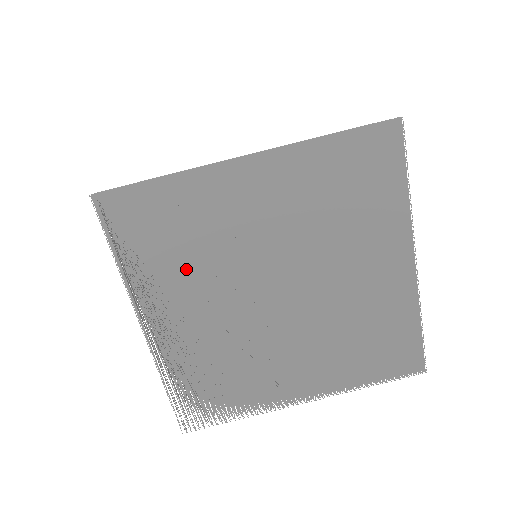
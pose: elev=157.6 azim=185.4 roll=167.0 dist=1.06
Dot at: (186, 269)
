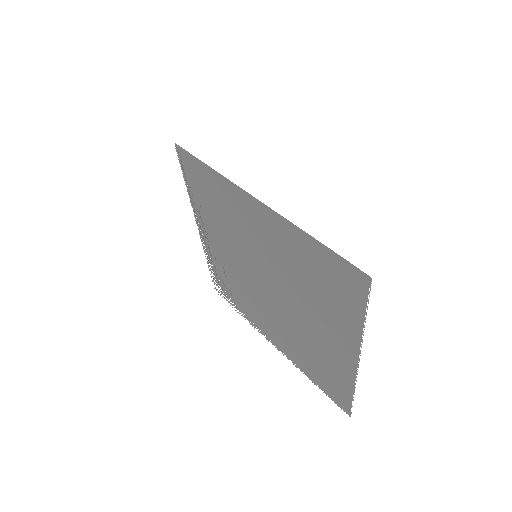
Dot at: (218, 225)
